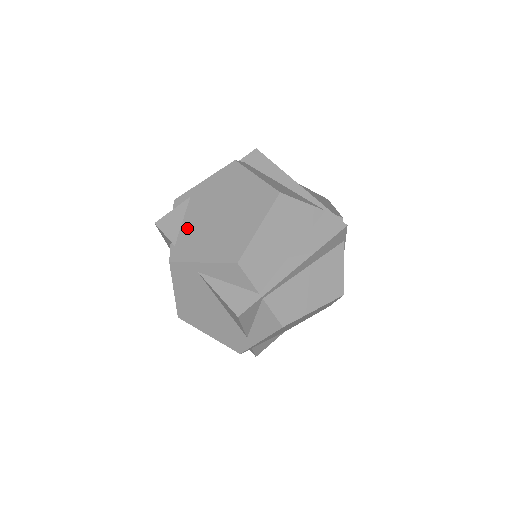
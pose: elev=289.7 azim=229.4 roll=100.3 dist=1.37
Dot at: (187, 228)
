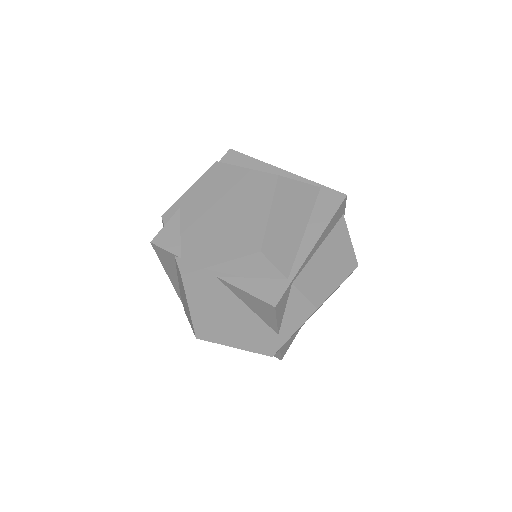
Dot at: (188, 237)
